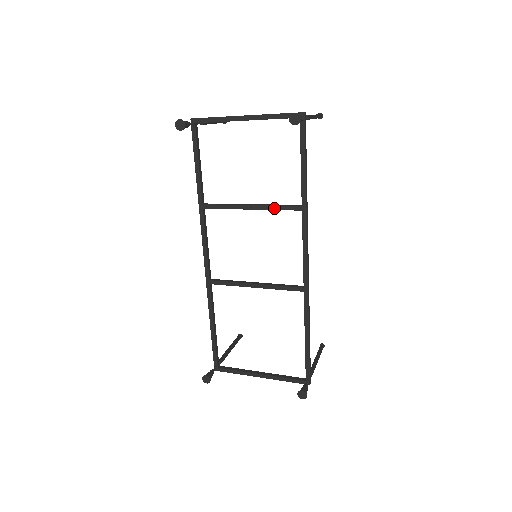
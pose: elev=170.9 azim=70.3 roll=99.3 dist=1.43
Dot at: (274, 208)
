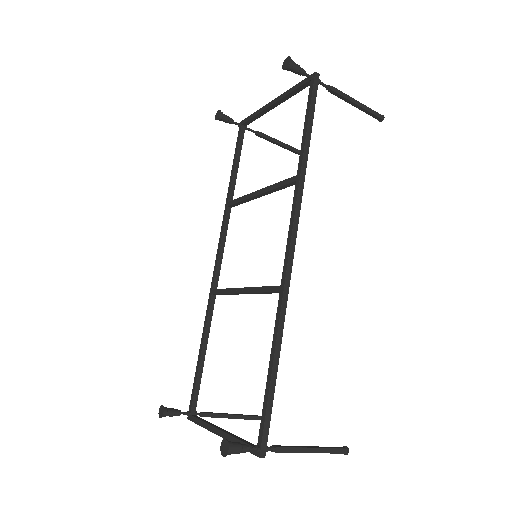
Dot at: (275, 186)
